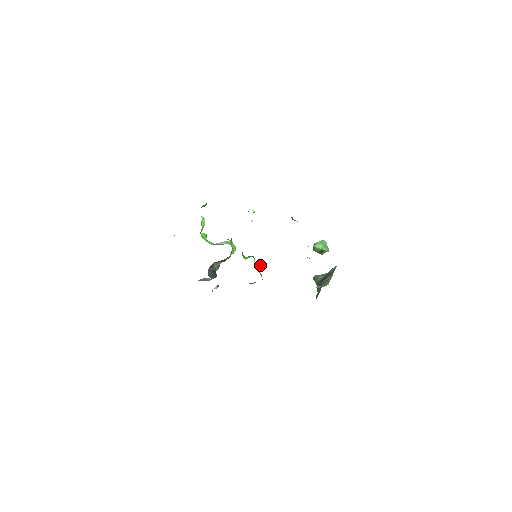
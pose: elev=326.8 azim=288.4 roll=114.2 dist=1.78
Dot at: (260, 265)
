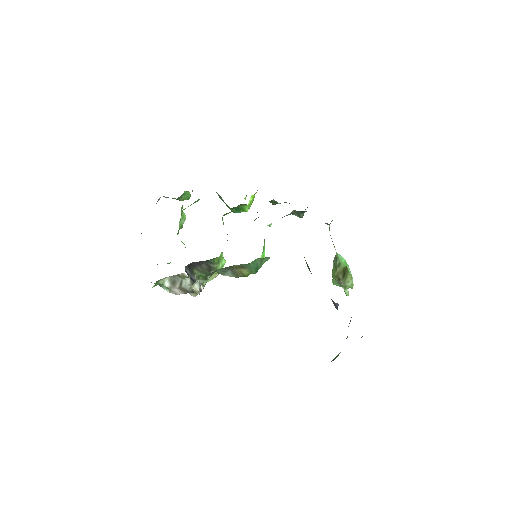
Dot at: (264, 246)
